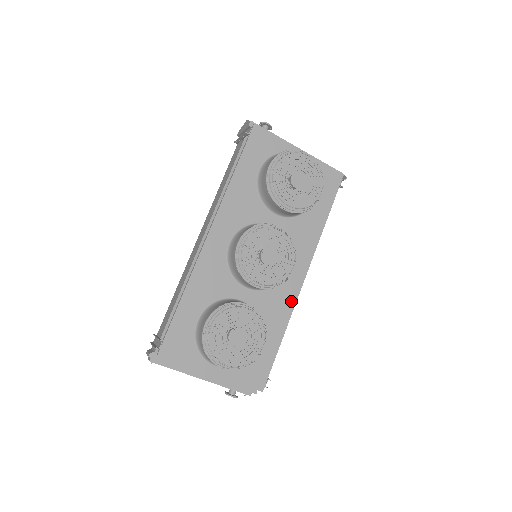
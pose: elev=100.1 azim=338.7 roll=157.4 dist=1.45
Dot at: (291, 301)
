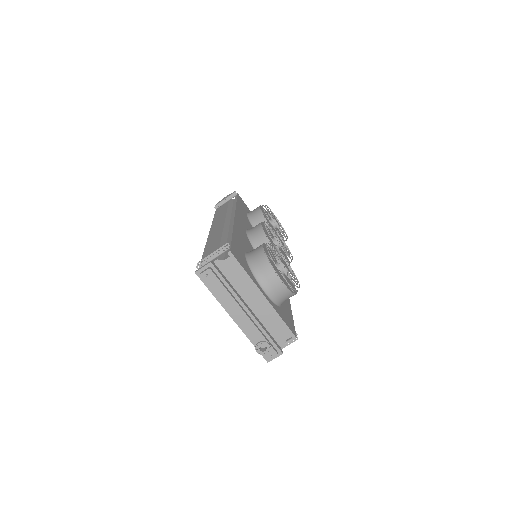
Dot at: occluded
